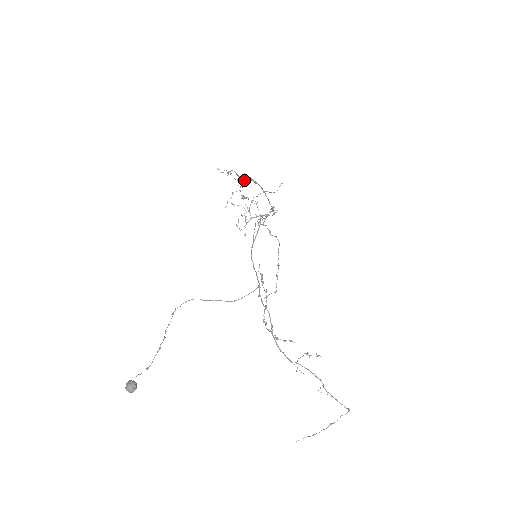
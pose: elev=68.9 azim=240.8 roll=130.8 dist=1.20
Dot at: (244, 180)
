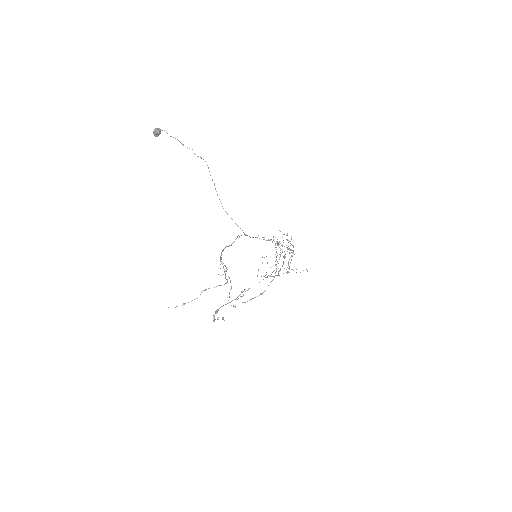
Dot at: (288, 246)
